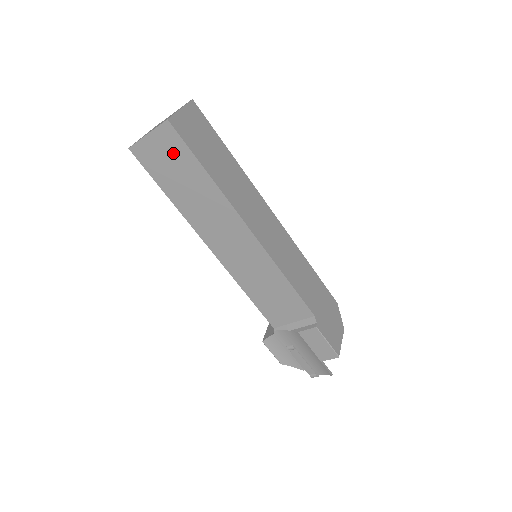
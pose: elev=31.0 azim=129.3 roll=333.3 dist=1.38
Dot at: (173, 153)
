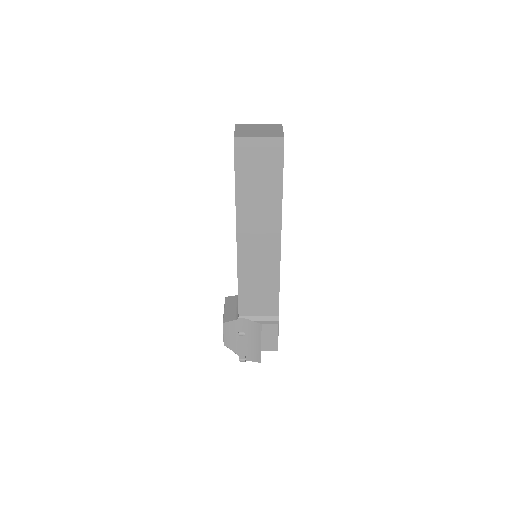
Dot at: (268, 160)
